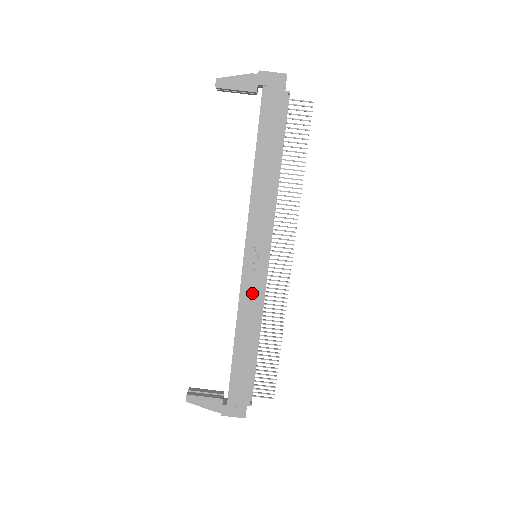
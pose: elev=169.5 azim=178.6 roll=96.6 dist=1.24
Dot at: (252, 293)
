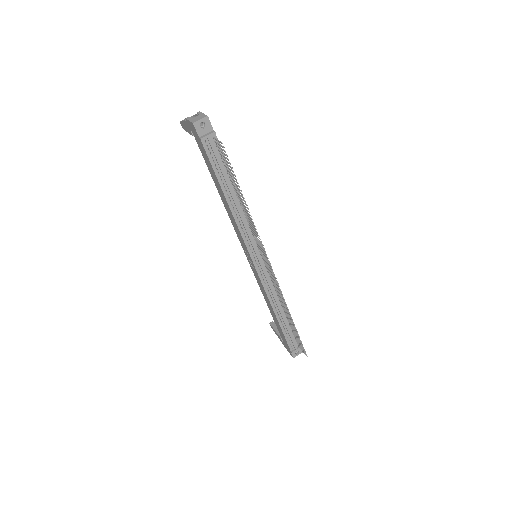
Dot at: (260, 282)
